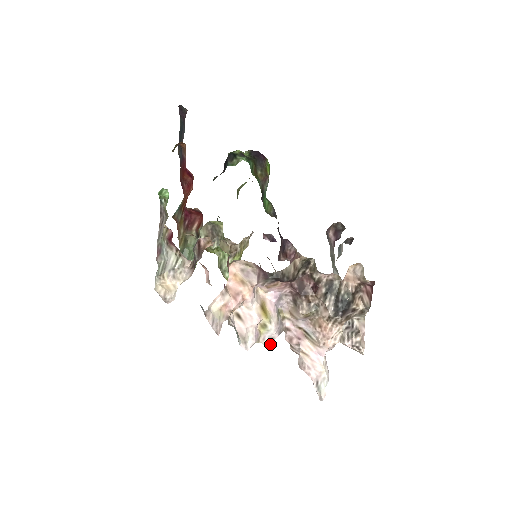
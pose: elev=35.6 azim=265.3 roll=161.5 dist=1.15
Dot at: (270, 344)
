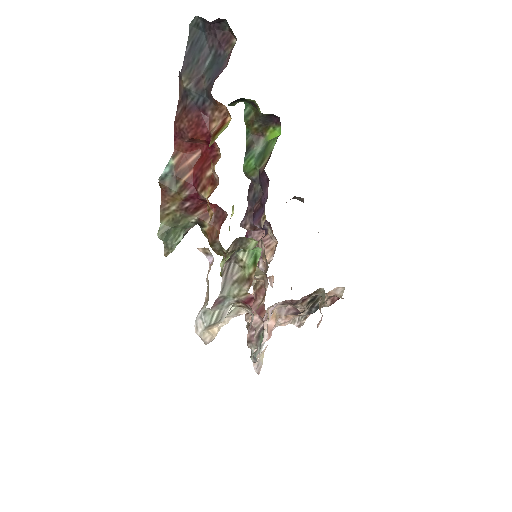
Dot at: occluded
